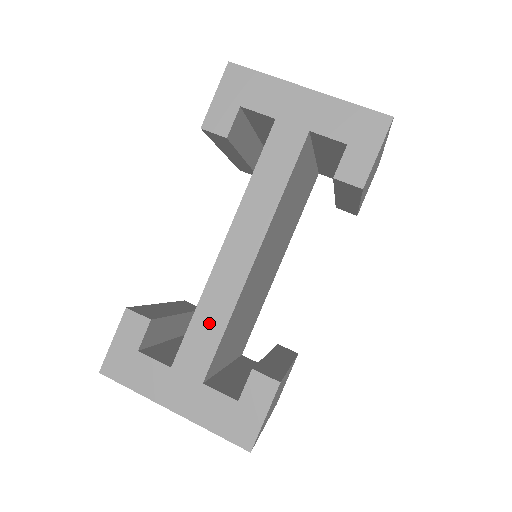
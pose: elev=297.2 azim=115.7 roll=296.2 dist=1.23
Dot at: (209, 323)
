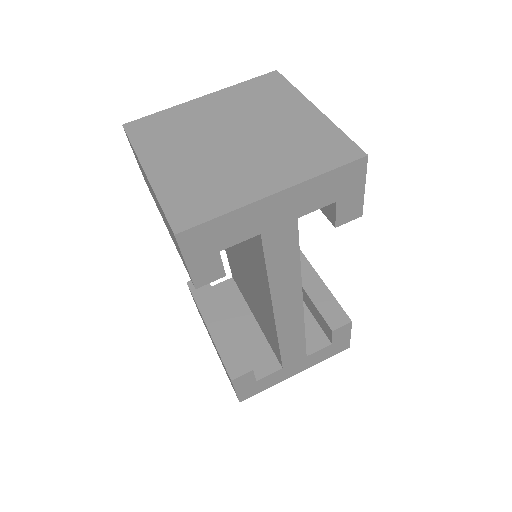
Dot at: (293, 342)
